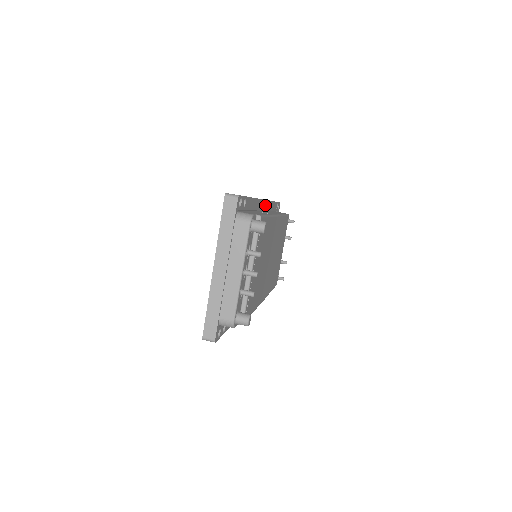
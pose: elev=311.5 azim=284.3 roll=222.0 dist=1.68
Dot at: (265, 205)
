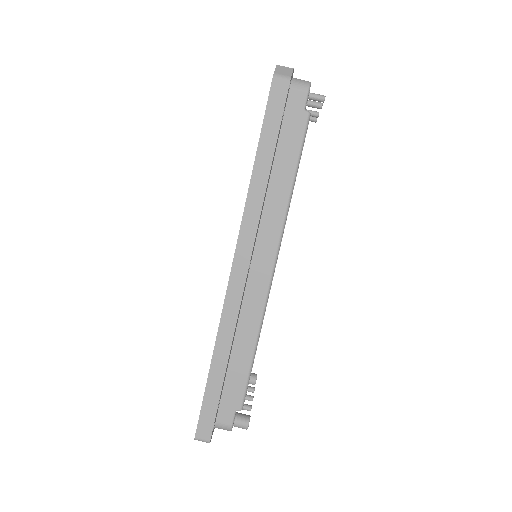
Dot at: (252, 253)
